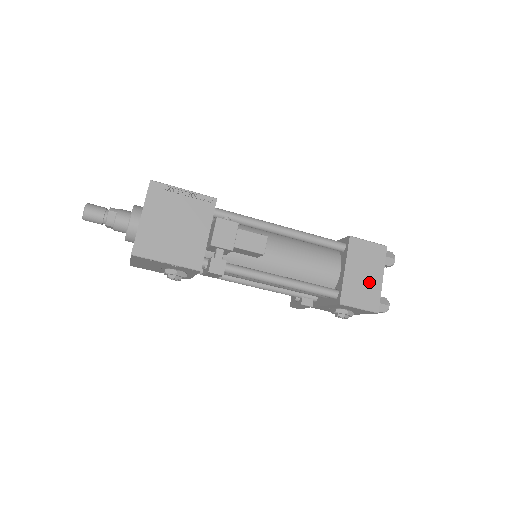
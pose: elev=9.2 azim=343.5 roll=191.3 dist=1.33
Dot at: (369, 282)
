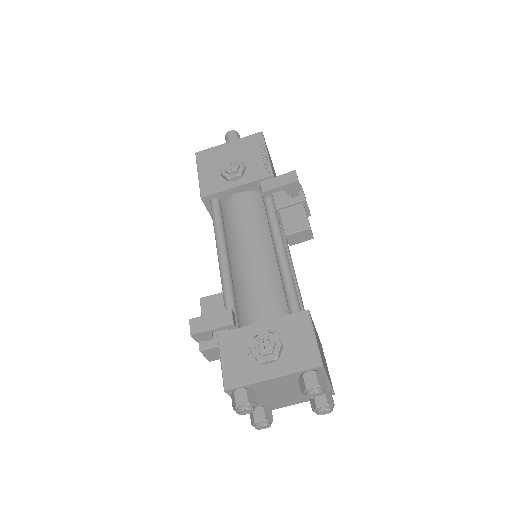
Dot at: (323, 359)
